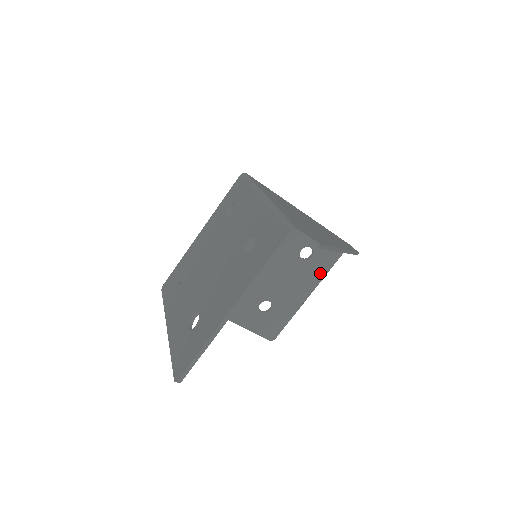
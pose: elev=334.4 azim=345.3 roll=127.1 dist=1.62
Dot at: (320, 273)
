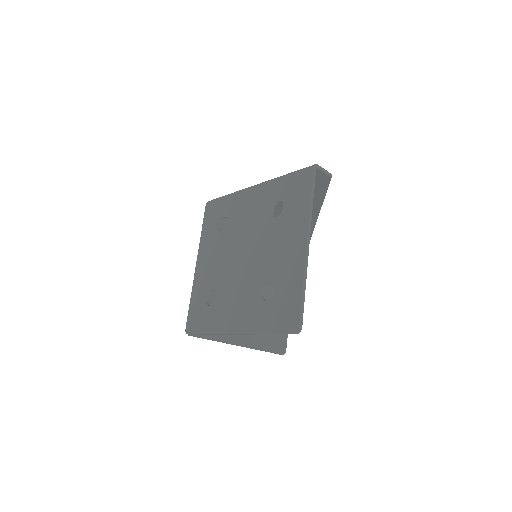
Dot at: occluded
